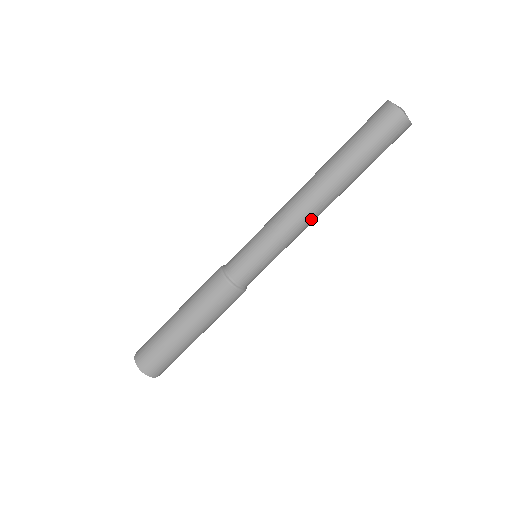
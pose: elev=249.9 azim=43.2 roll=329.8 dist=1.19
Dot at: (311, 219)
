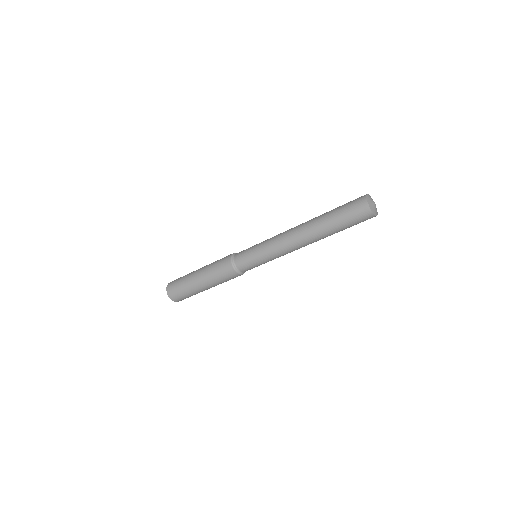
Dot at: occluded
